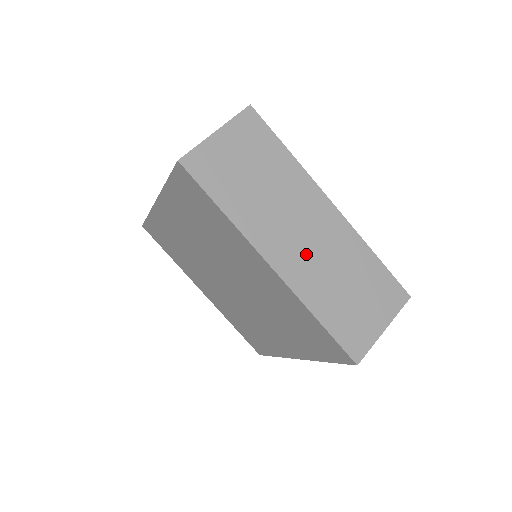
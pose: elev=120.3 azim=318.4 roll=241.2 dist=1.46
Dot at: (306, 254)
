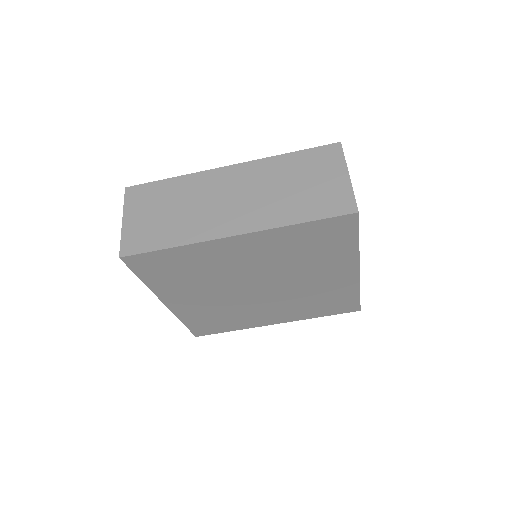
Dot at: occluded
